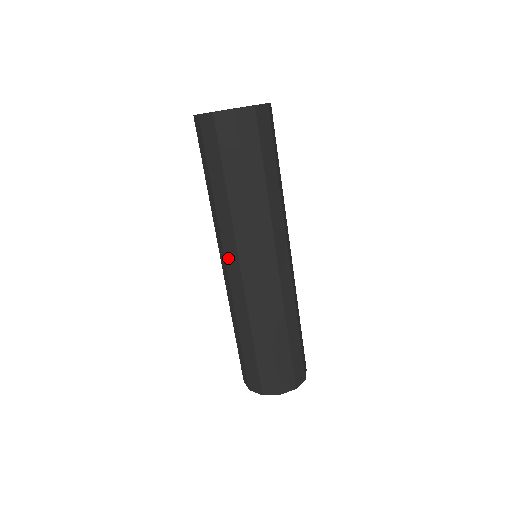
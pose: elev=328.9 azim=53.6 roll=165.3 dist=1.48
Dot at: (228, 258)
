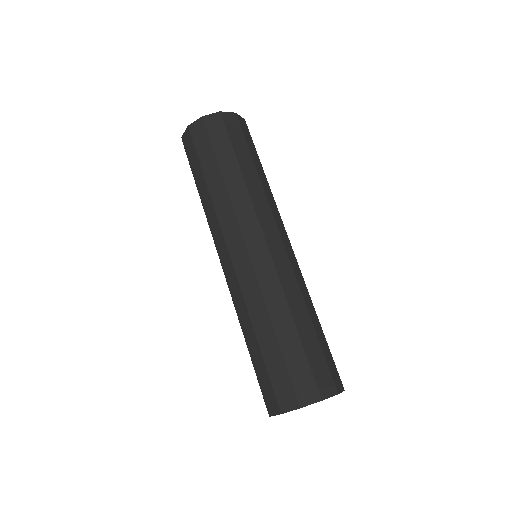
Dot at: (220, 252)
